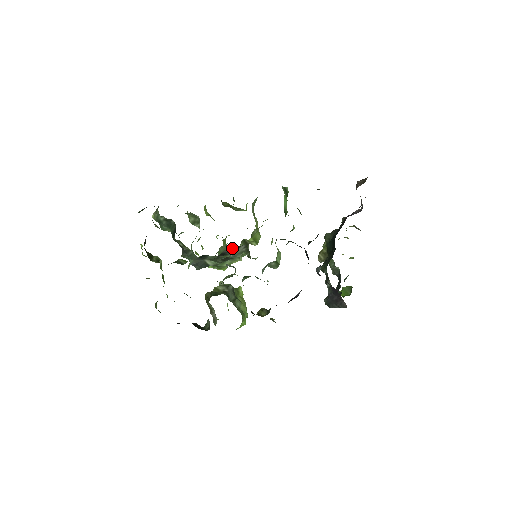
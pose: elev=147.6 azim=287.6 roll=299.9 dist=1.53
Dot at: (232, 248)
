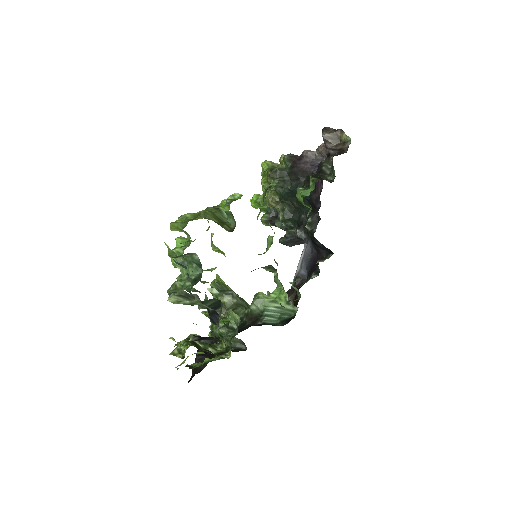
Dot at: occluded
